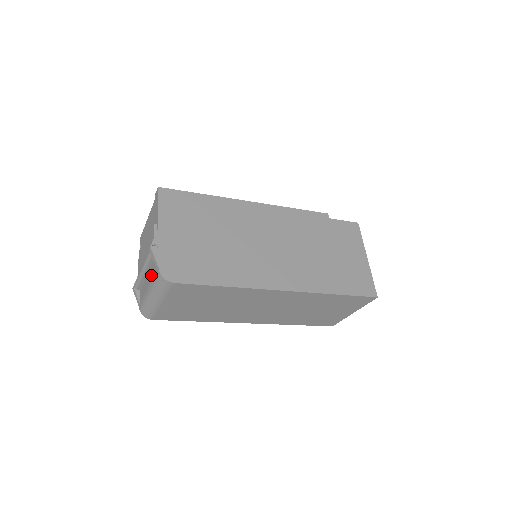
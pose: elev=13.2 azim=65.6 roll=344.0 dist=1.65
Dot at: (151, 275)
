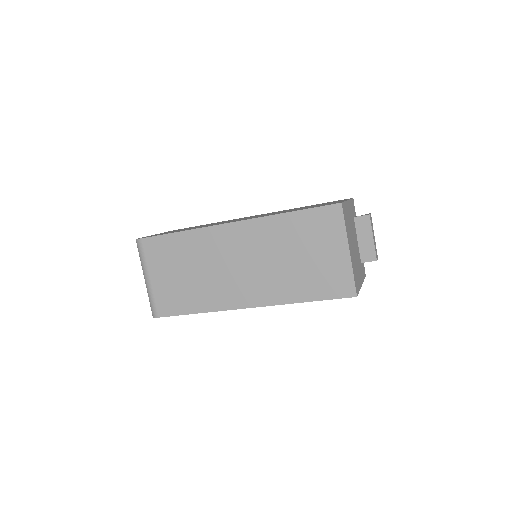
Dot at: occluded
